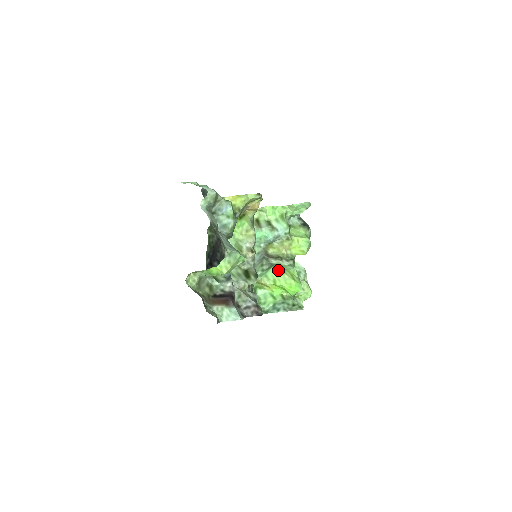
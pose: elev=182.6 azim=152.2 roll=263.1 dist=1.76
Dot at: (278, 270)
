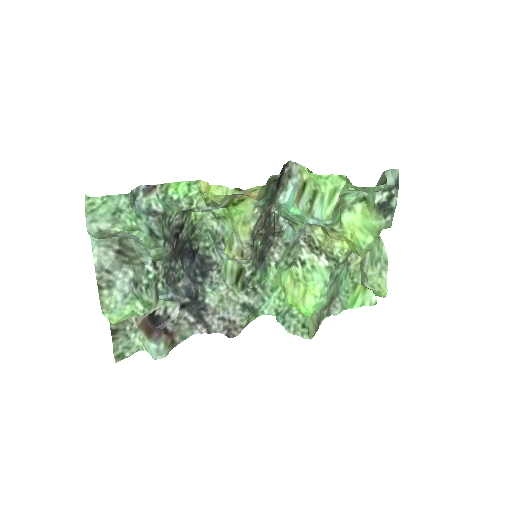
Dot at: (293, 277)
